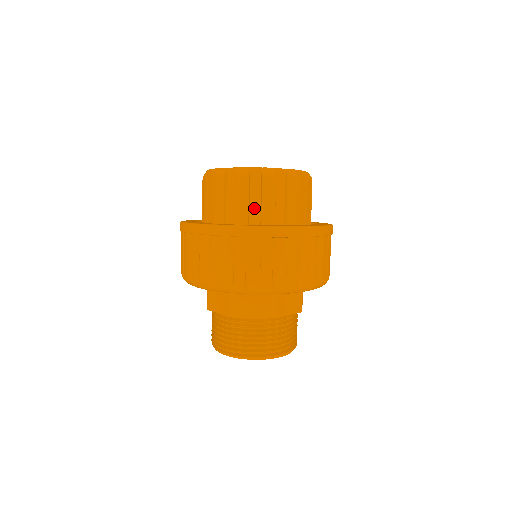
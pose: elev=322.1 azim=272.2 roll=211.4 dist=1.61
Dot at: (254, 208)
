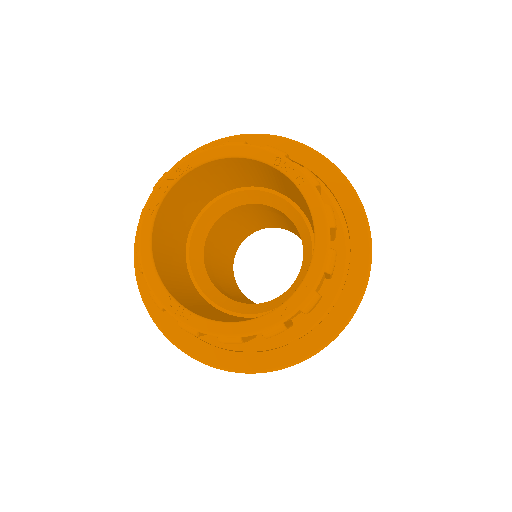
Dot at: occluded
